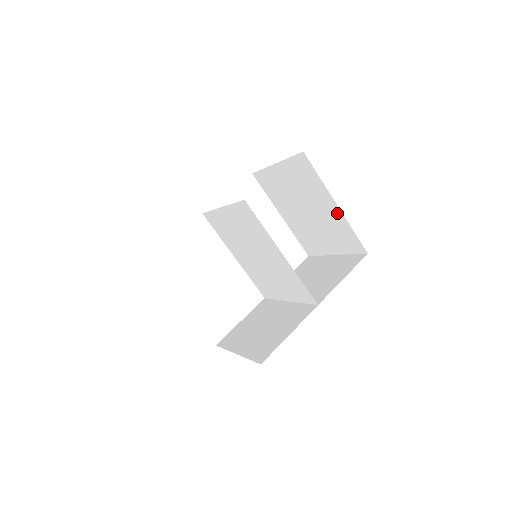
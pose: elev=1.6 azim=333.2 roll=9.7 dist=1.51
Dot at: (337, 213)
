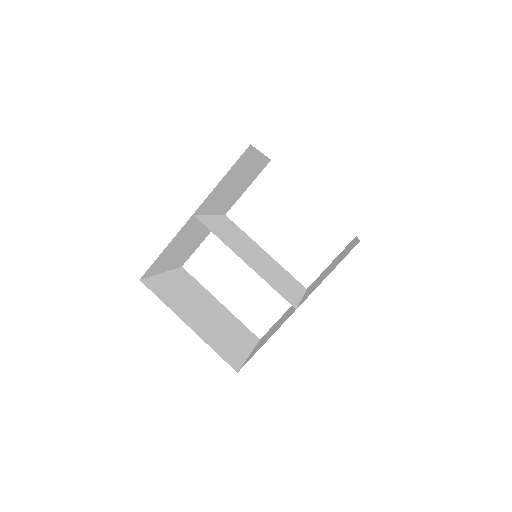
Dot at: occluded
